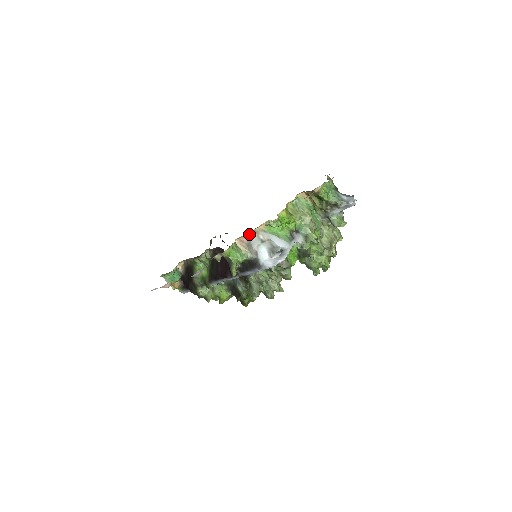
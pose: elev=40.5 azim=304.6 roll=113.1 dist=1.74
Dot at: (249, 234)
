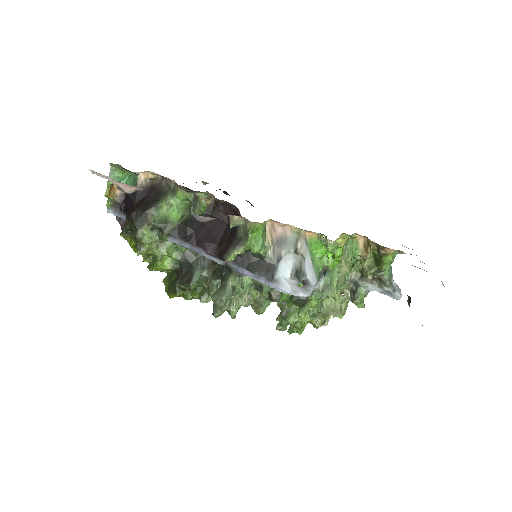
Dot at: (290, 228)
